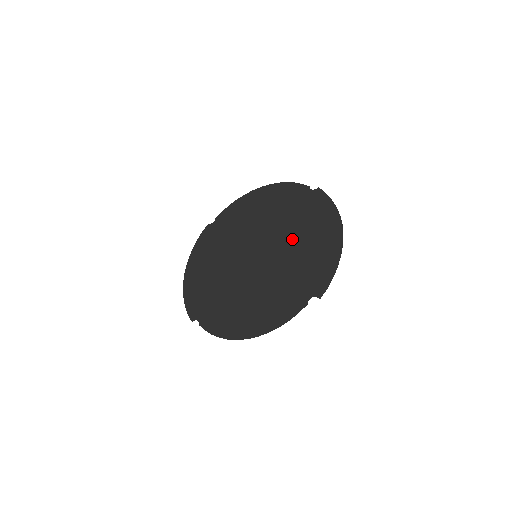
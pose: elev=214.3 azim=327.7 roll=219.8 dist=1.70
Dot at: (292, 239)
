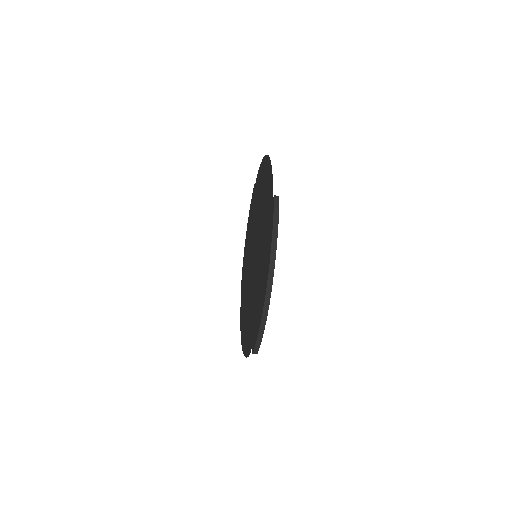
Dot at: (259, 260)
